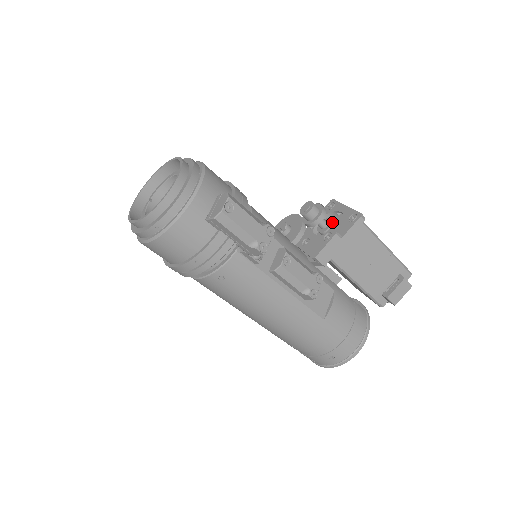
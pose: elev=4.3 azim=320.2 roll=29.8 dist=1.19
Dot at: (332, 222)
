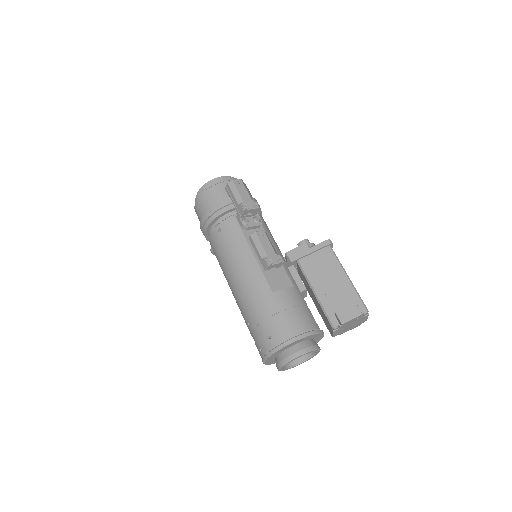
Dot at: occluded
